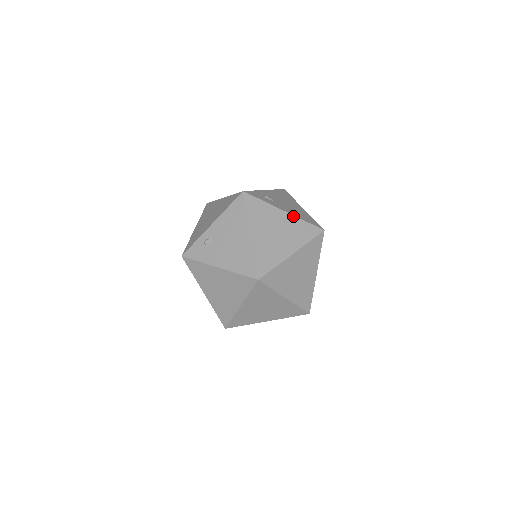
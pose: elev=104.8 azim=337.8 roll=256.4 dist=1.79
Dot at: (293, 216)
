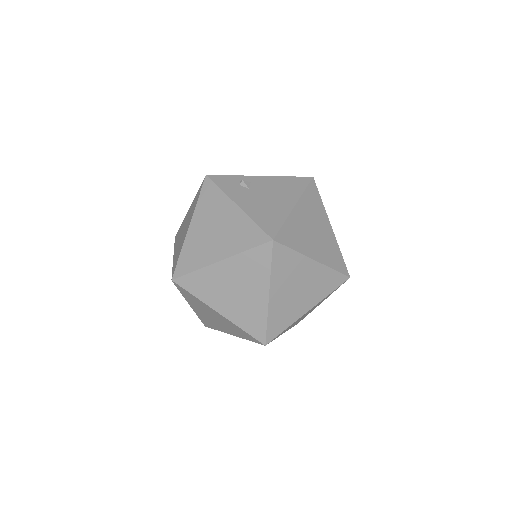
Dot at: (335, 238)
